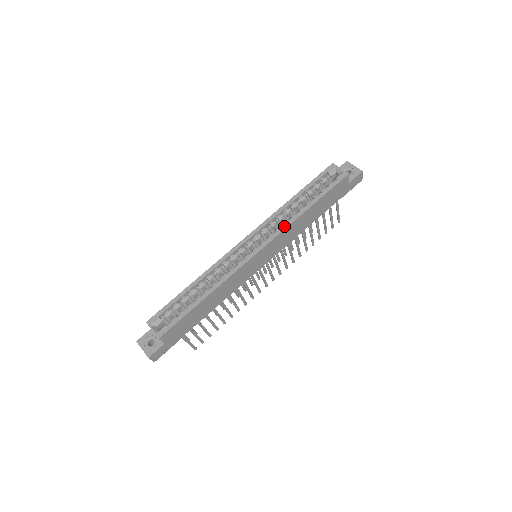
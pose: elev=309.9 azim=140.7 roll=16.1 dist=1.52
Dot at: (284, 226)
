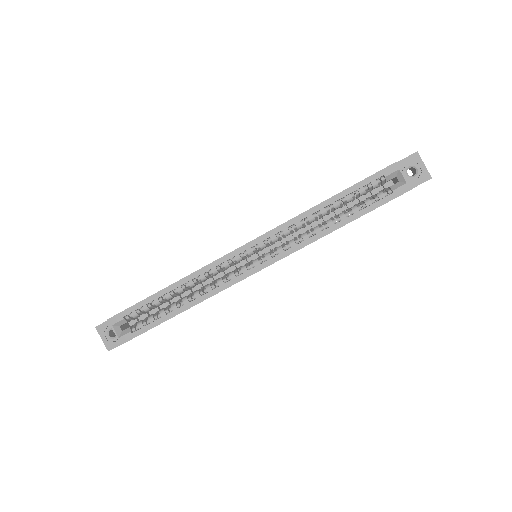
Dot at: (301, 244)
